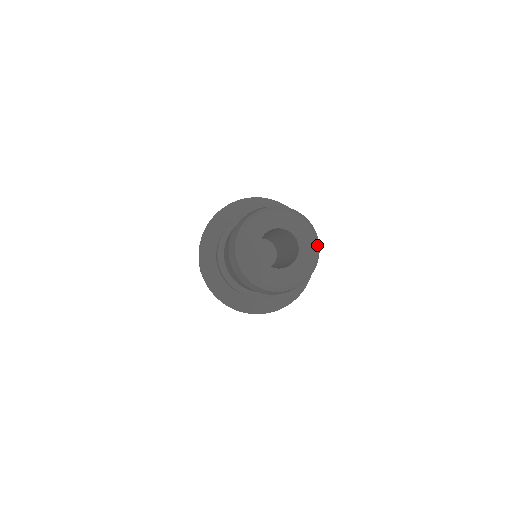
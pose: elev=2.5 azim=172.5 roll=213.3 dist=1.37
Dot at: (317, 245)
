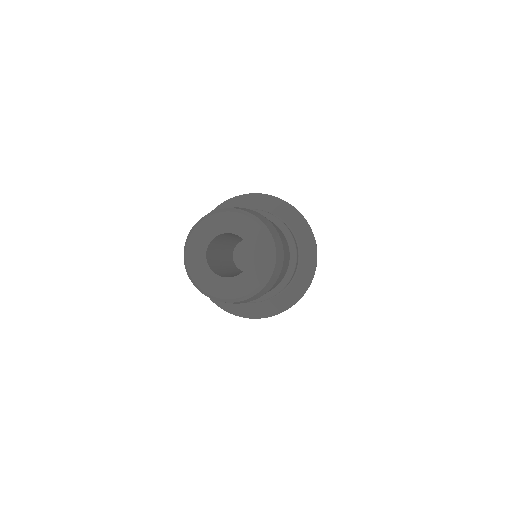
Dot at: (262, 281)
